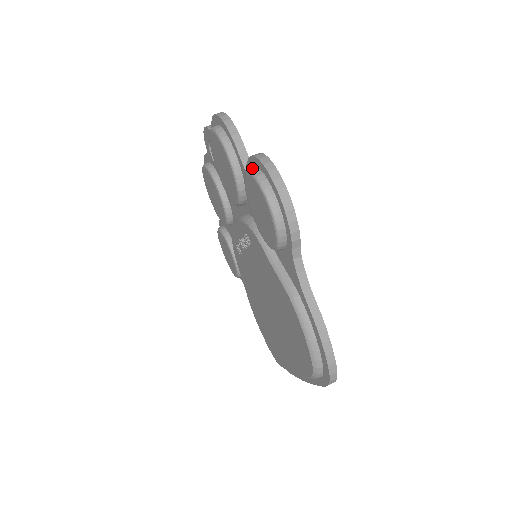
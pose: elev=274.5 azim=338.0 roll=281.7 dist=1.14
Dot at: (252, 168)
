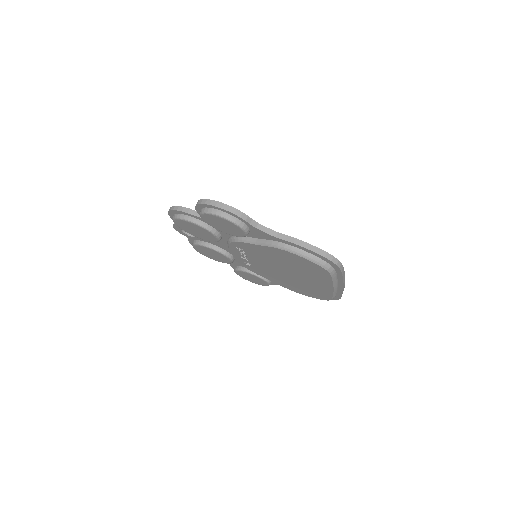
Dot at: (200, 212)
